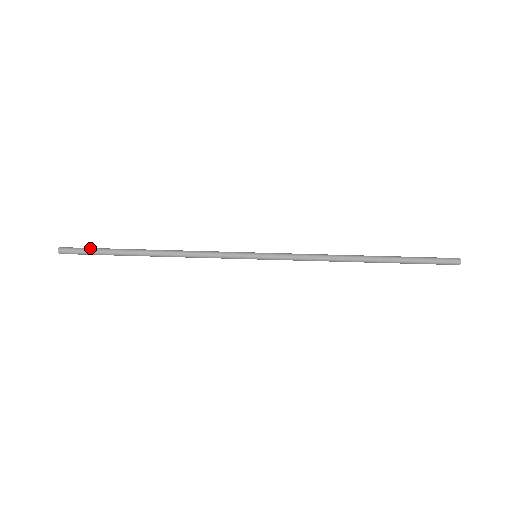
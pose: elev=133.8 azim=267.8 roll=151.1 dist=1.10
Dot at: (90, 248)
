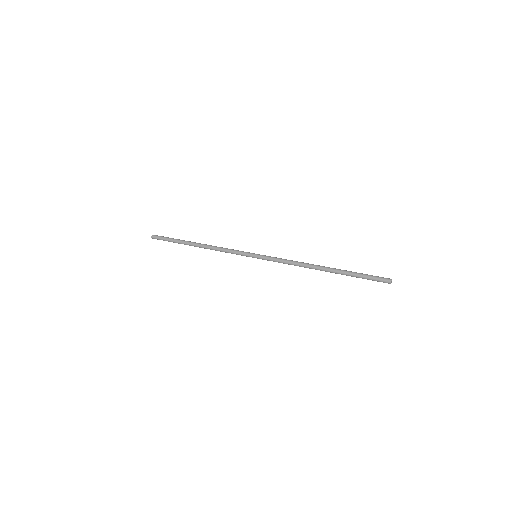
Dot at: (169, 238)
